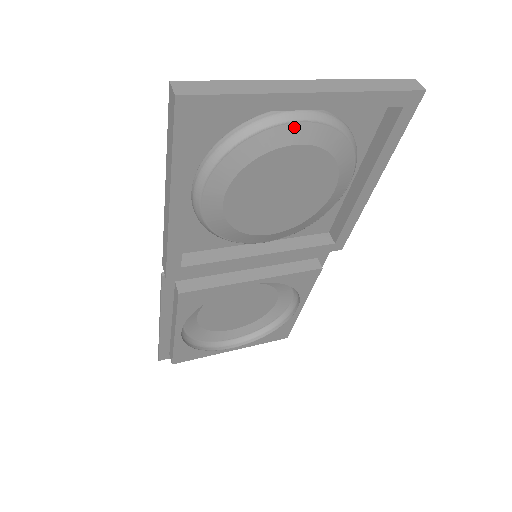
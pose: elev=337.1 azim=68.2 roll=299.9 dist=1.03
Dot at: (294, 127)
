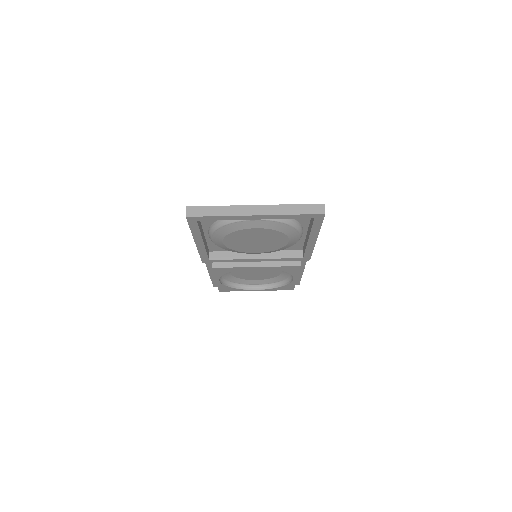
Dot at: (252, 222)
